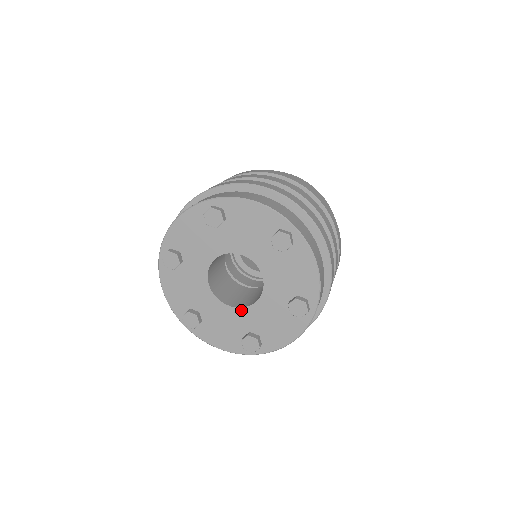
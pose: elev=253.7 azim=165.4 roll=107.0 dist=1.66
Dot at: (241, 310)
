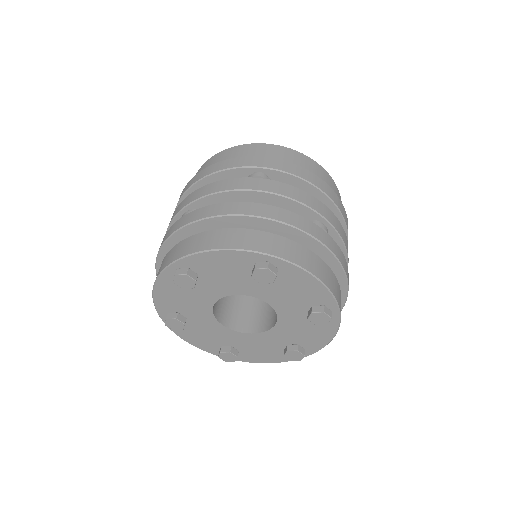
Dot at: (267, 333)
